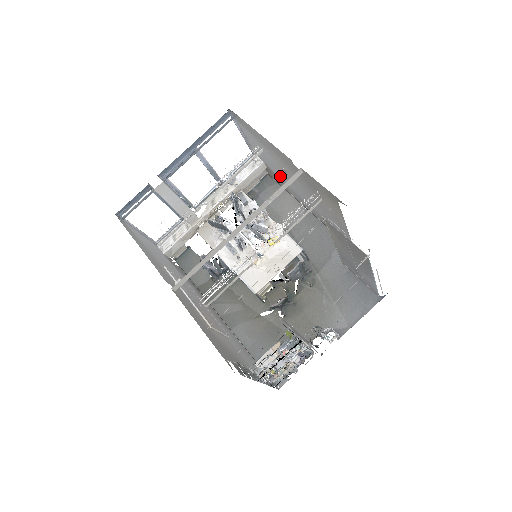
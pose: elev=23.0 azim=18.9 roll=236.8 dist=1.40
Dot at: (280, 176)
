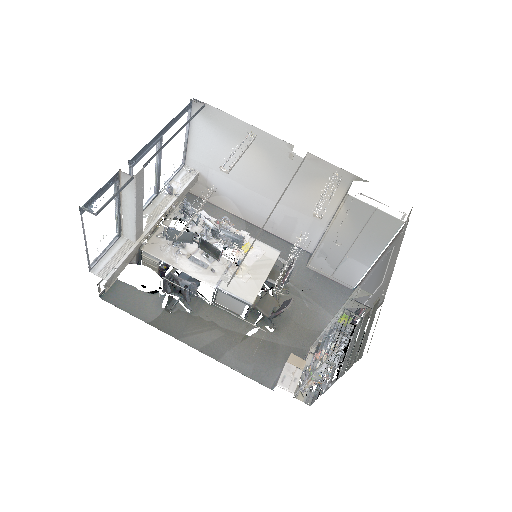
Dot at: (225, 185)
